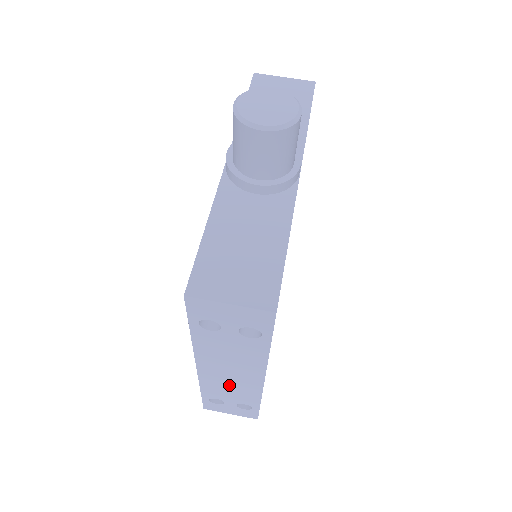
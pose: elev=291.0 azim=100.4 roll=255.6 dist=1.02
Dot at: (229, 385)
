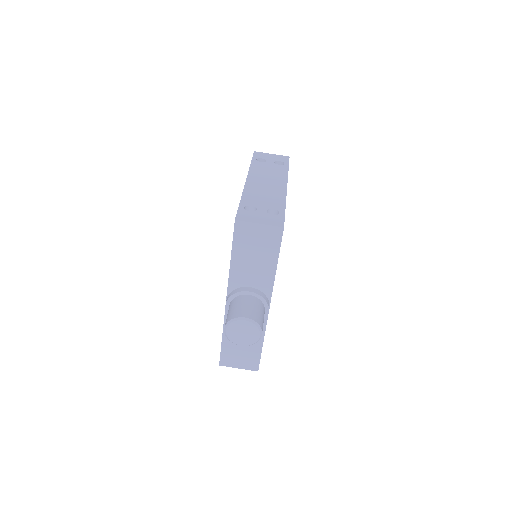
Dot at: occluded
